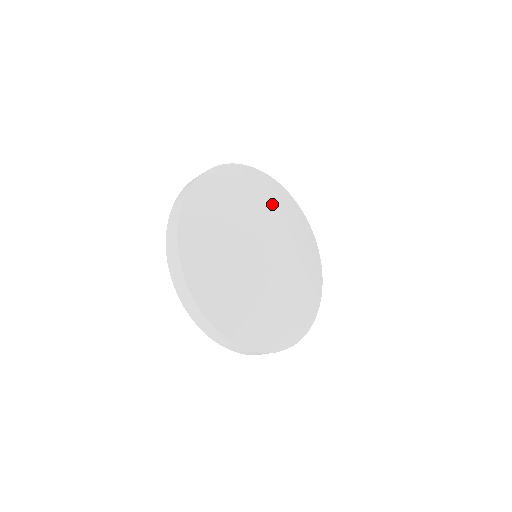
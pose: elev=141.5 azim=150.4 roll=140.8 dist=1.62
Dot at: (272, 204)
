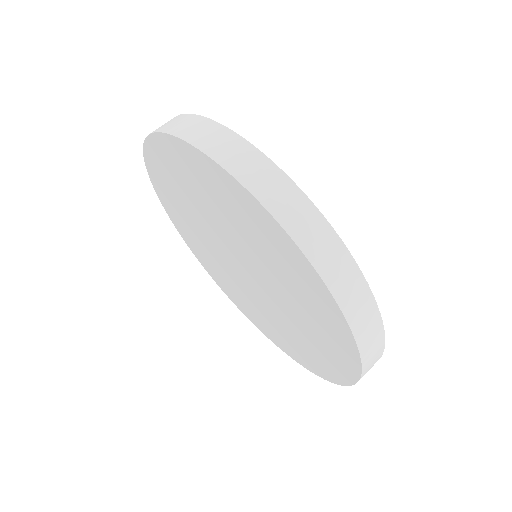
Dot at: occluded
